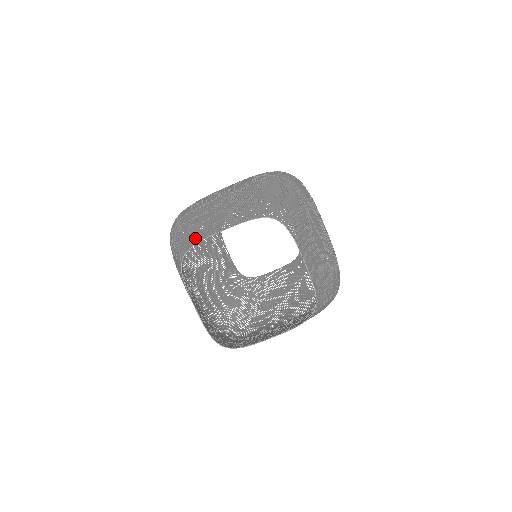
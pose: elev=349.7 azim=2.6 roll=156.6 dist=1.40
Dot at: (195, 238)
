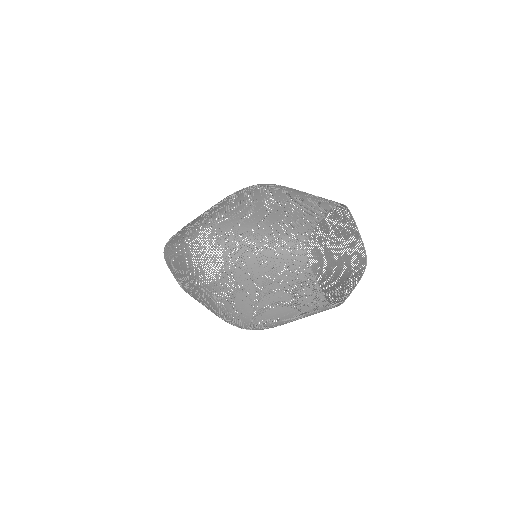
Dot at: (301, 230)
